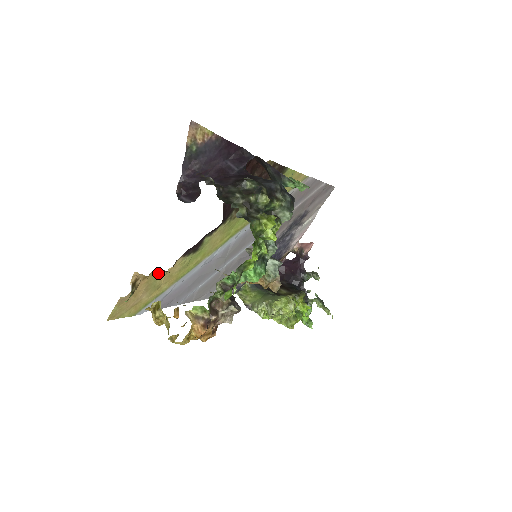
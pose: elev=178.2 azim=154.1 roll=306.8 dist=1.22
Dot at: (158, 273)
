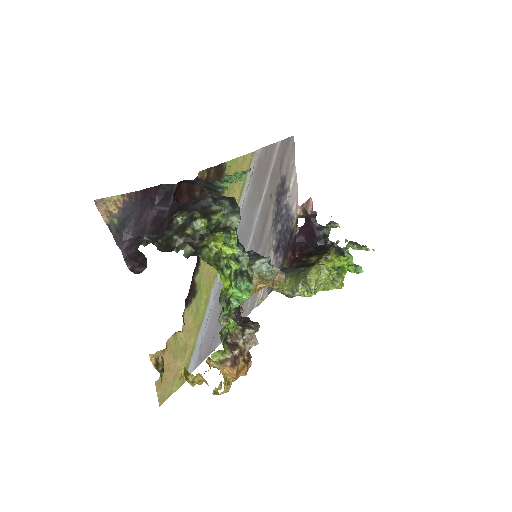
Dot at: (174, 338)
